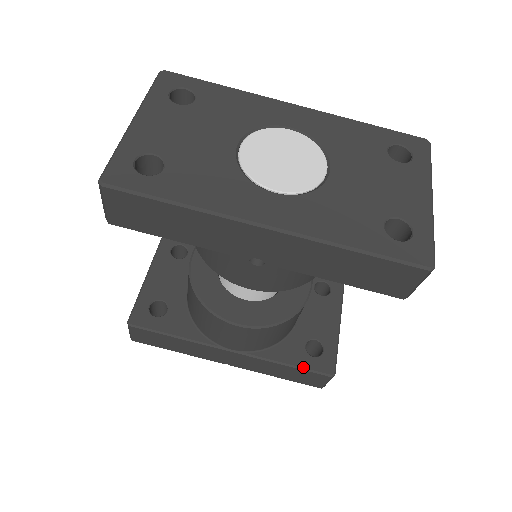
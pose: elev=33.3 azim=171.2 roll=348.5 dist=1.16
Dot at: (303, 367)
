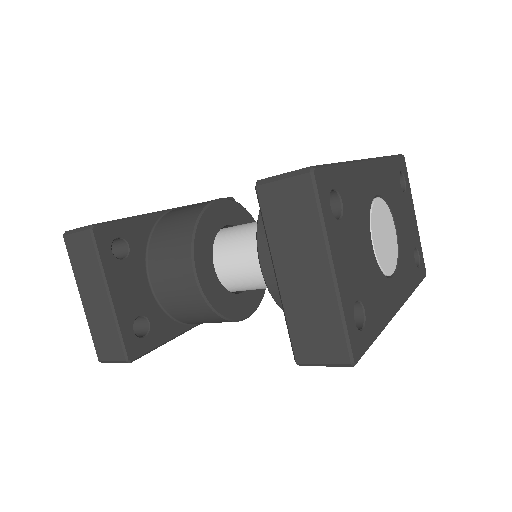
Dot at: occluded
